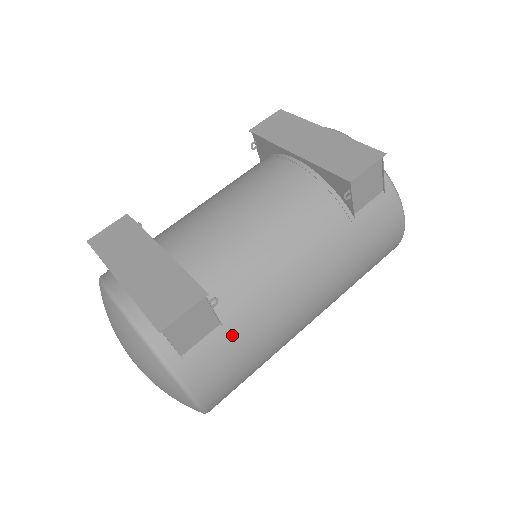
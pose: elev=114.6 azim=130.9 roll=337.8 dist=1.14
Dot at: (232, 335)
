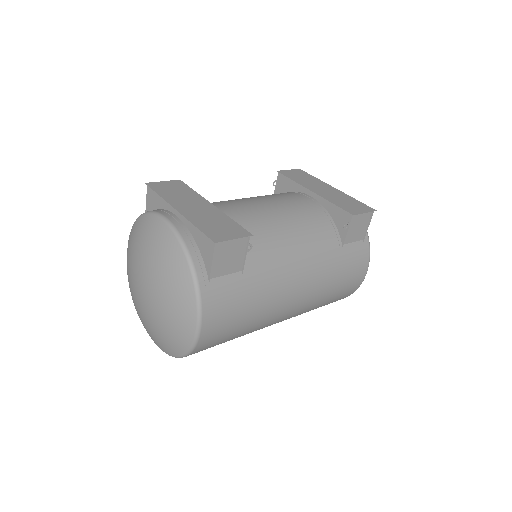
Dot at: (245, 284)
